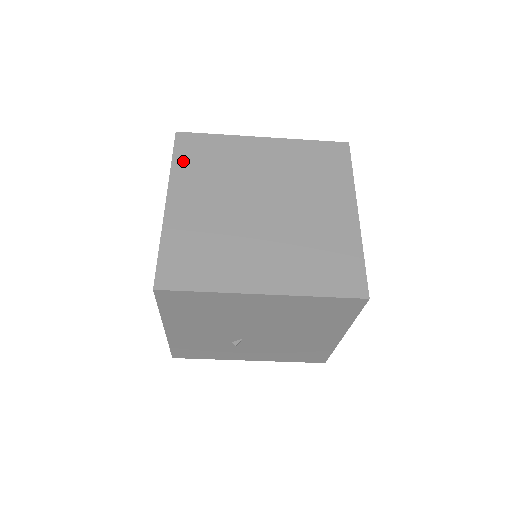
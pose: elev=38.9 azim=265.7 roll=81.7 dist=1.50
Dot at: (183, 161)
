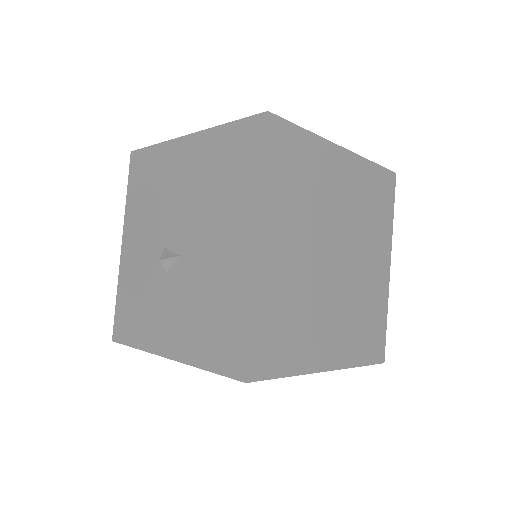
Dot at: (275, 173)
